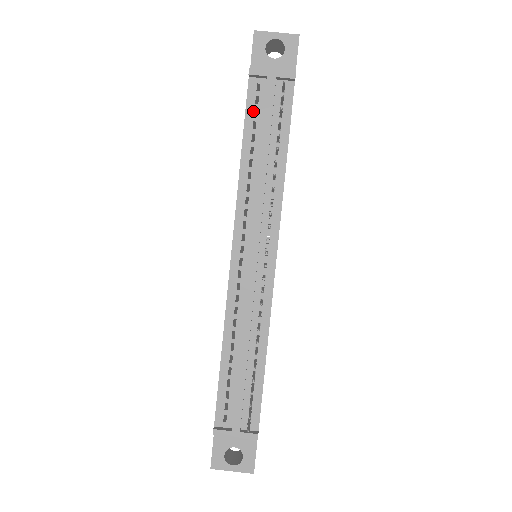
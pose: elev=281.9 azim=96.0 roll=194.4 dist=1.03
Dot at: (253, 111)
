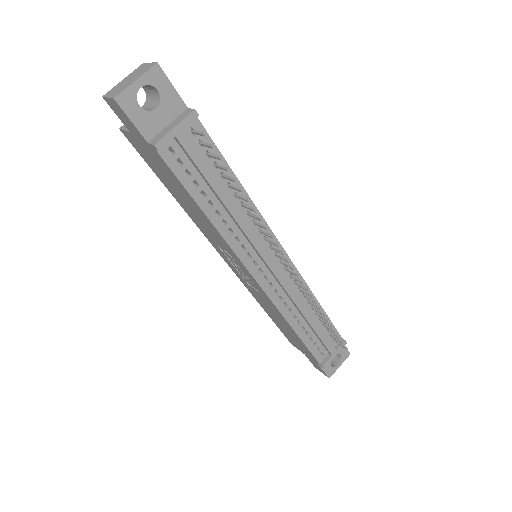
Dot at: (185, 174)
